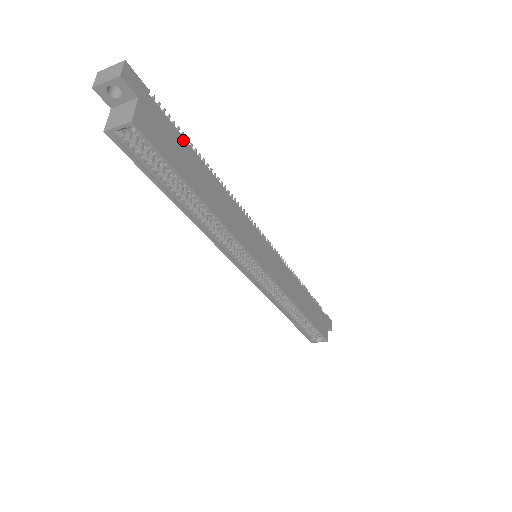
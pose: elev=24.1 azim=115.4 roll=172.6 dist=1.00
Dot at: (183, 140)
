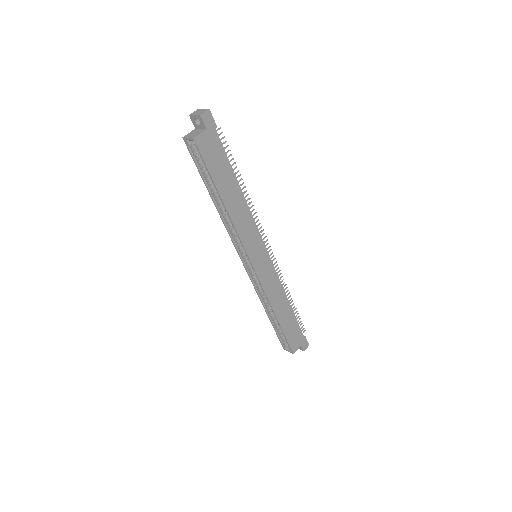
Dot at: (228, 162)
